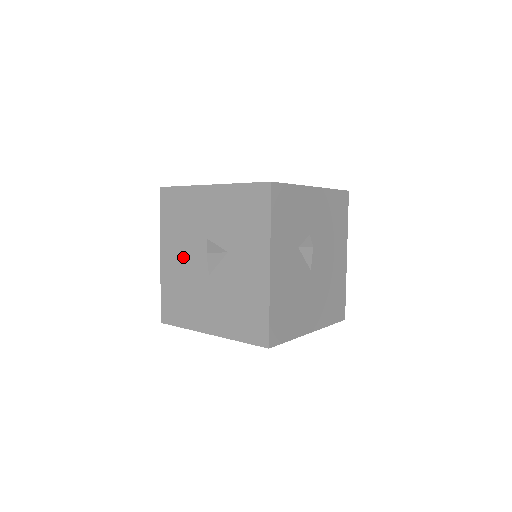
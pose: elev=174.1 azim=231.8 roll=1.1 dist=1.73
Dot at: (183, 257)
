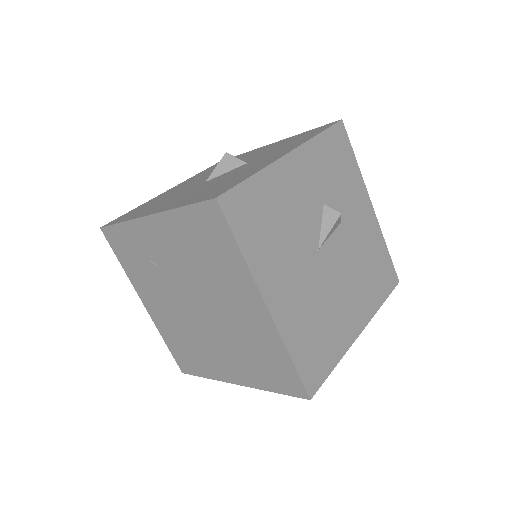
Dot at: (191, 182)
